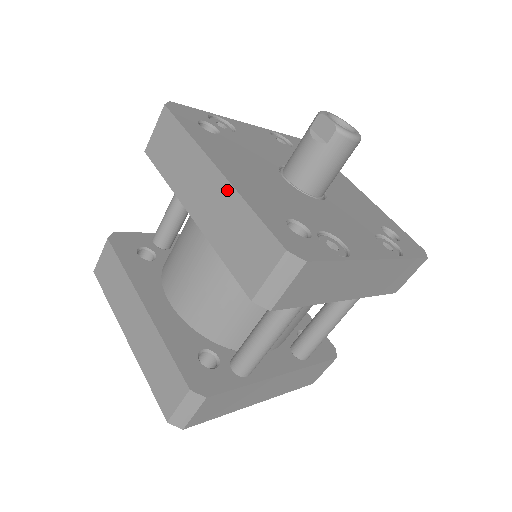
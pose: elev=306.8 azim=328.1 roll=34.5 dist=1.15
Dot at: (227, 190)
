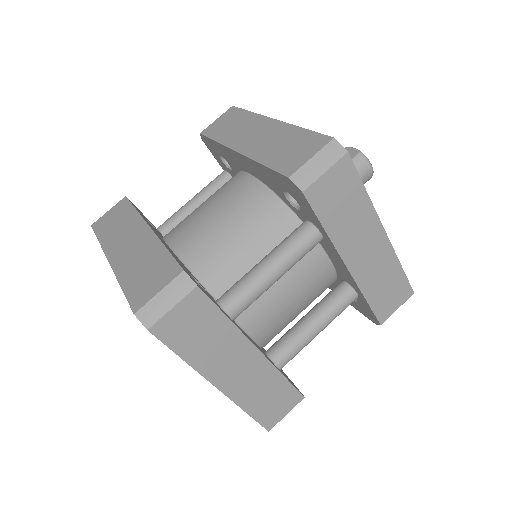
Dot at: (281, 126)
